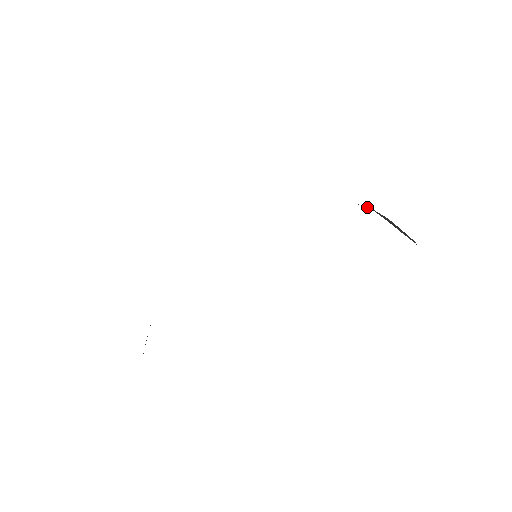
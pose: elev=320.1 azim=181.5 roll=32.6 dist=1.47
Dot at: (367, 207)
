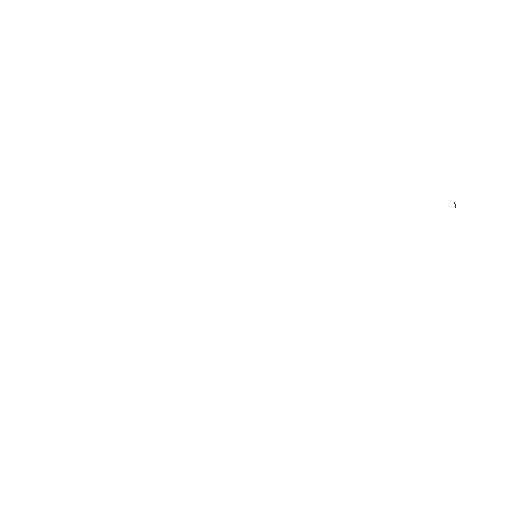
Dot at: occluded
